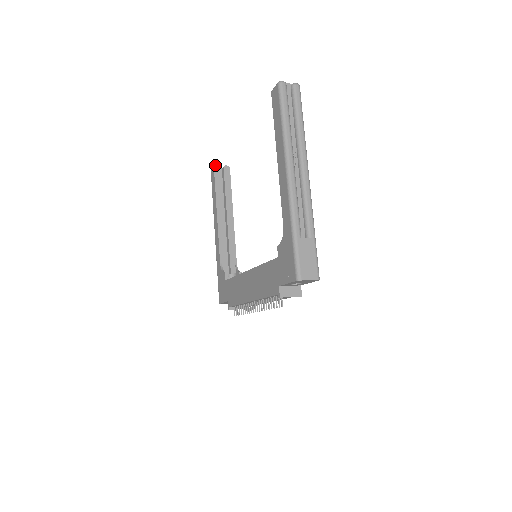
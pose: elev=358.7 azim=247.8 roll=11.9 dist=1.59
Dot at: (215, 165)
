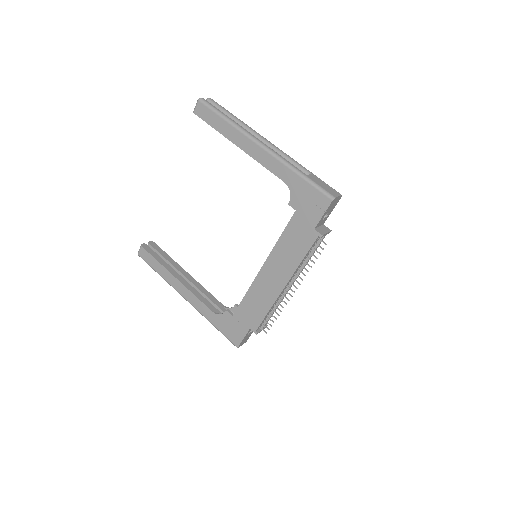
Dot at: (141, 244)
